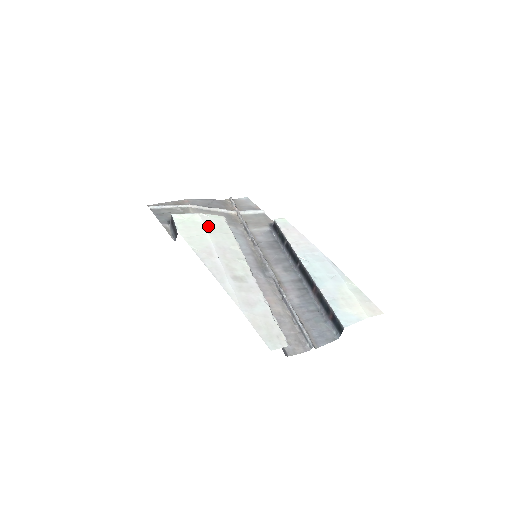
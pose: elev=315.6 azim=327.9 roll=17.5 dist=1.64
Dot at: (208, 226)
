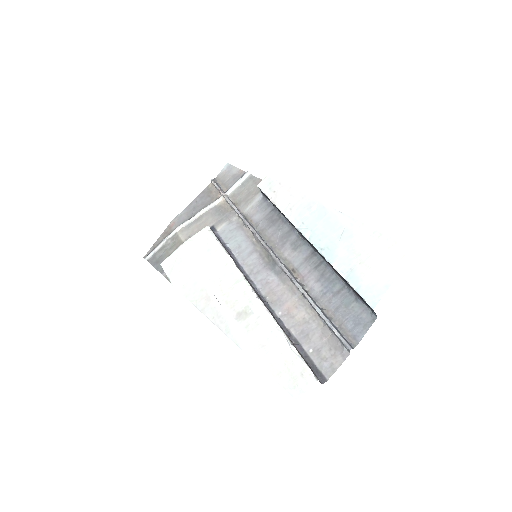
Dot at: (195, 257)
